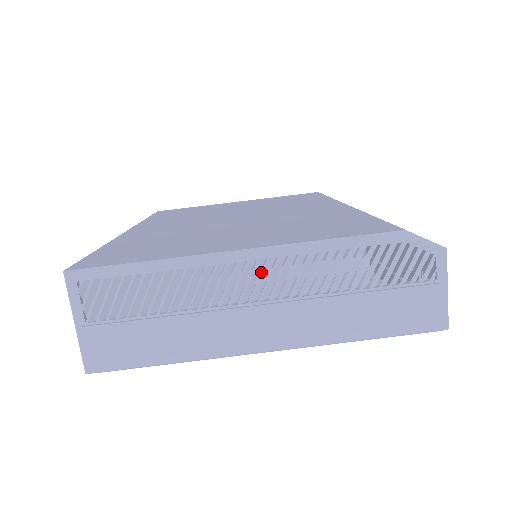
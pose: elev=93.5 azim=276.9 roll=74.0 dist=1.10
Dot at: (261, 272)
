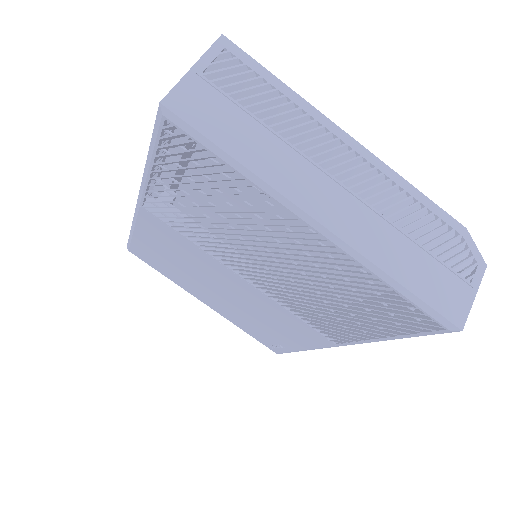
Dot at: (357, 165)
